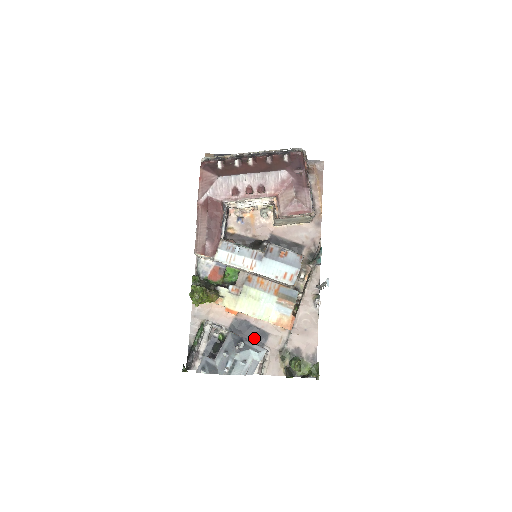
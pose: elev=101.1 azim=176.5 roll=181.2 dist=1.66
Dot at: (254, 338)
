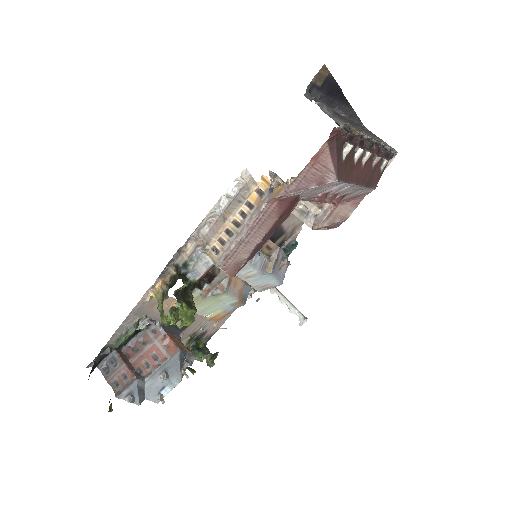
Dot at: (178, 328)
